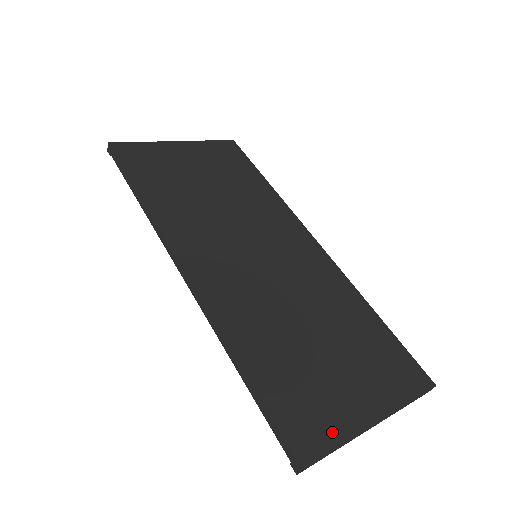
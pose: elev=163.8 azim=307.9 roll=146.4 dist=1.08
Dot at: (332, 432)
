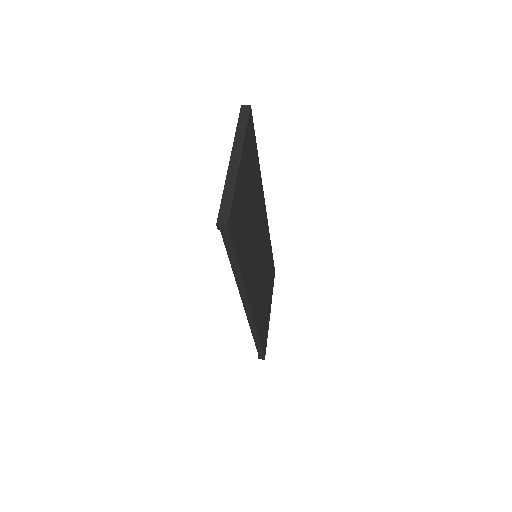
Dot at: (267, 335)
